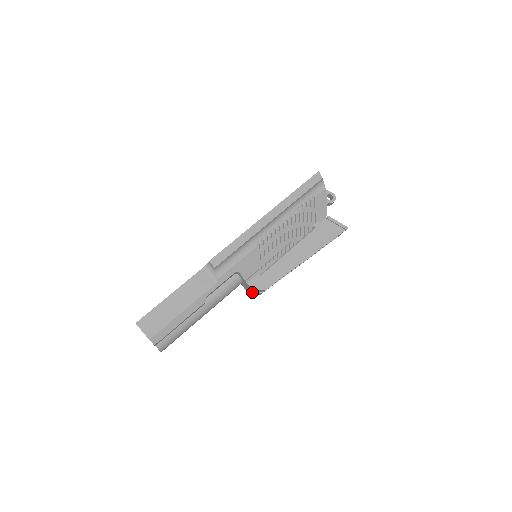
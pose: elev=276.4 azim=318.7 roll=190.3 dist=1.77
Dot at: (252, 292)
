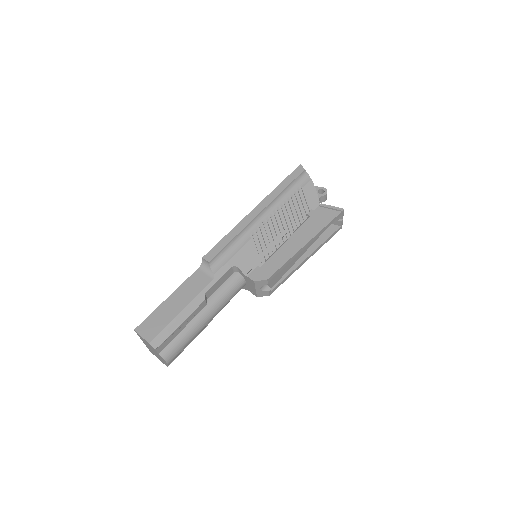
Dot at: (258, 290)
